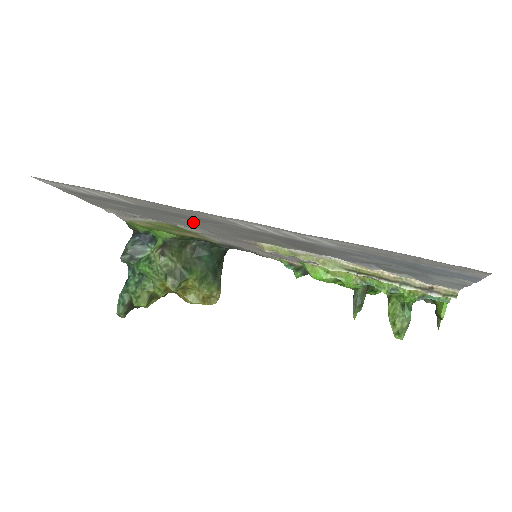
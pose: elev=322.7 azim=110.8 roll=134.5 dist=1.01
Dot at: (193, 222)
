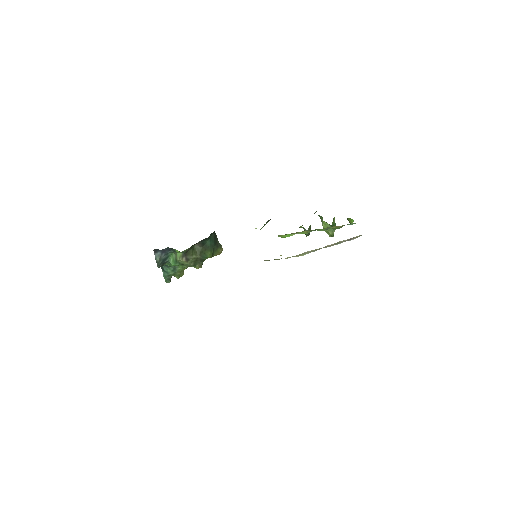
Dot at: occluded
